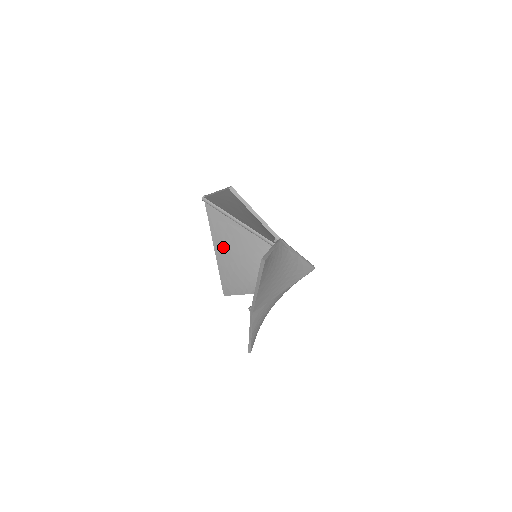
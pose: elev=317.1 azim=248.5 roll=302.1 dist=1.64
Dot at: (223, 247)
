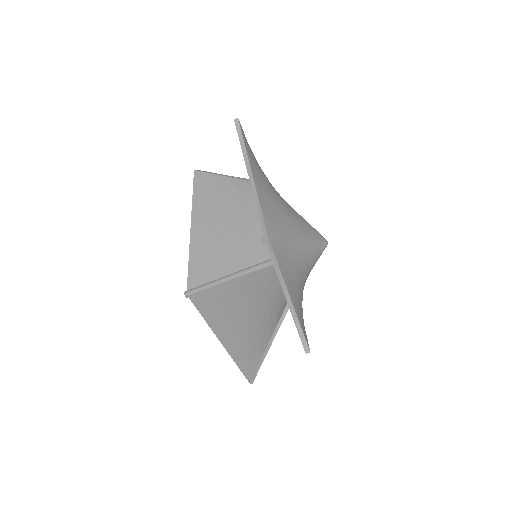
Dot at: (224, 320)
